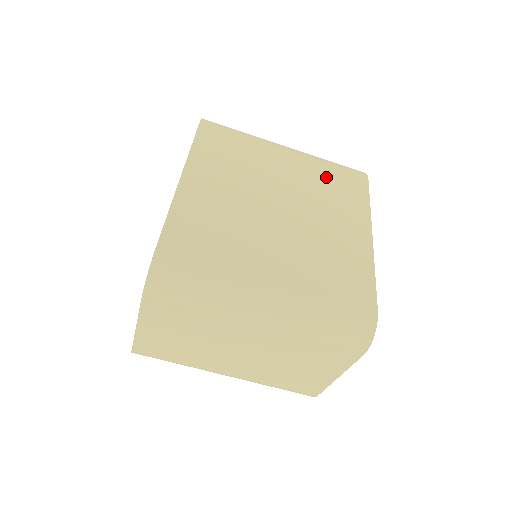
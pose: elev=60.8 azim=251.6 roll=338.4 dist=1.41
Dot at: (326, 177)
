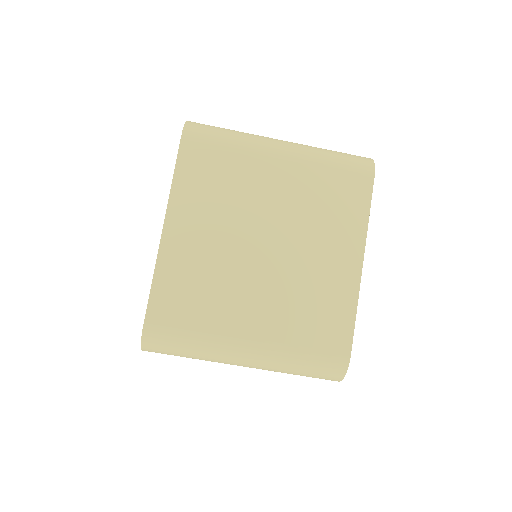
Dot at: (322, 188)
